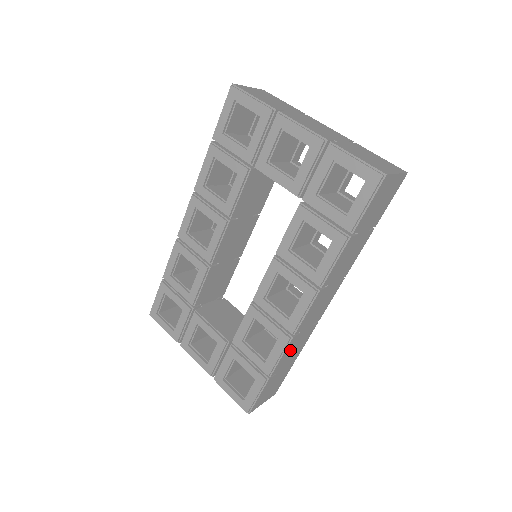
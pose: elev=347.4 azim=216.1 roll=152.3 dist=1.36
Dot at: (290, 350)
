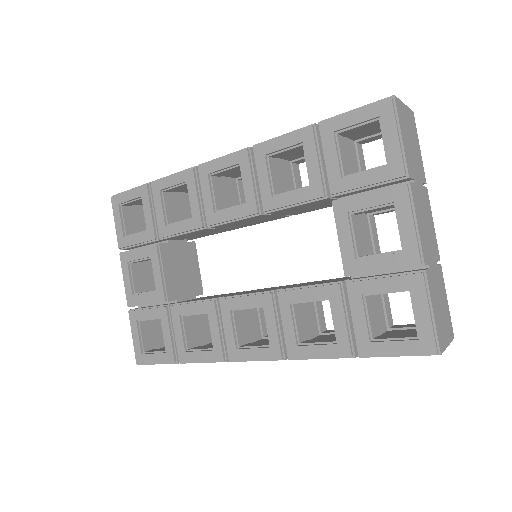
Dot at: occluded
